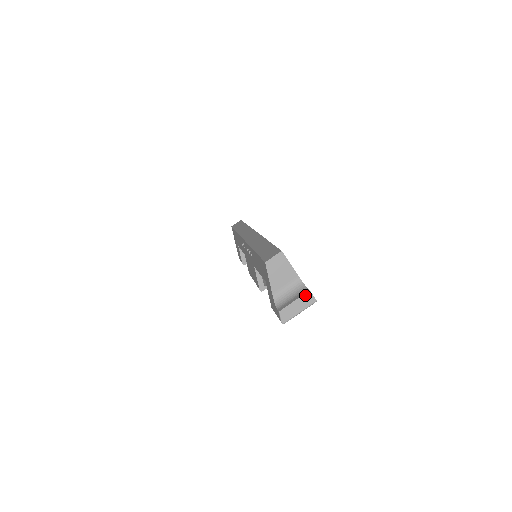
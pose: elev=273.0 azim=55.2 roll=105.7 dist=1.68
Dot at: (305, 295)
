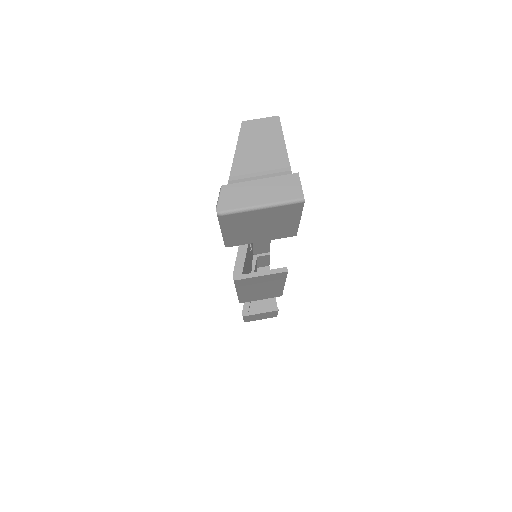
Dot at: (285, 178)
